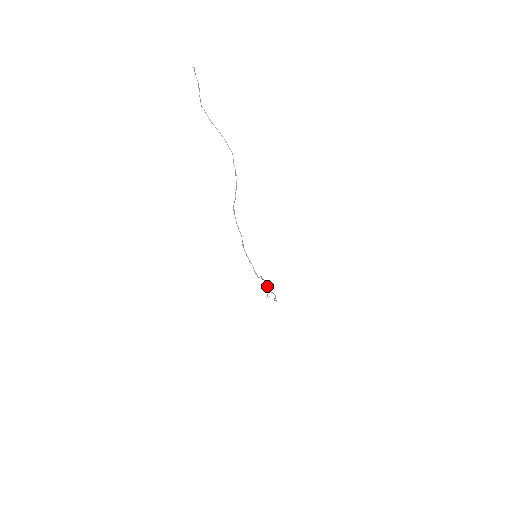
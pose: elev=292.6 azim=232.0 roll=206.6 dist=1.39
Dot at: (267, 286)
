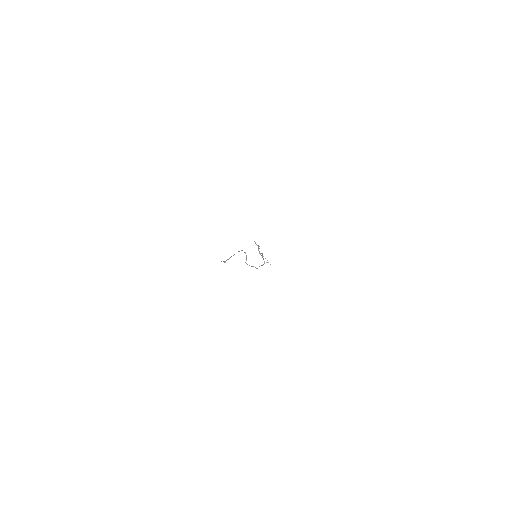
Dot at: occluded
